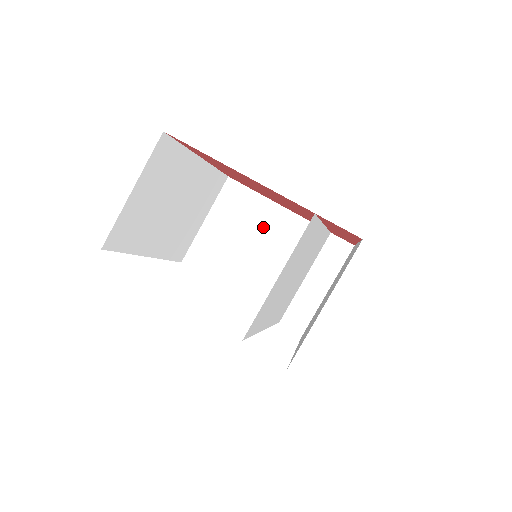
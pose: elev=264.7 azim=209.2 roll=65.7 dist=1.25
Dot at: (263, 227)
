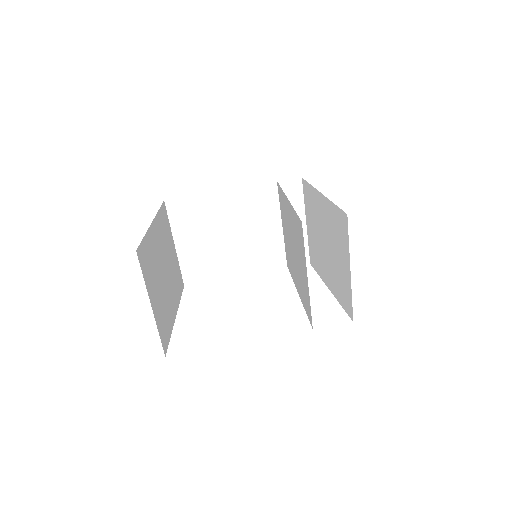
Dot at: (224, 215)
